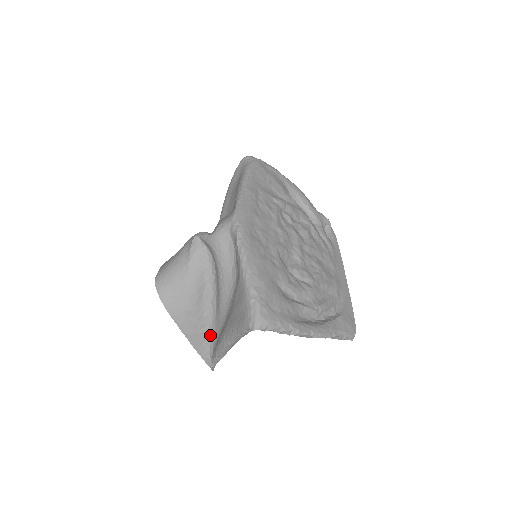
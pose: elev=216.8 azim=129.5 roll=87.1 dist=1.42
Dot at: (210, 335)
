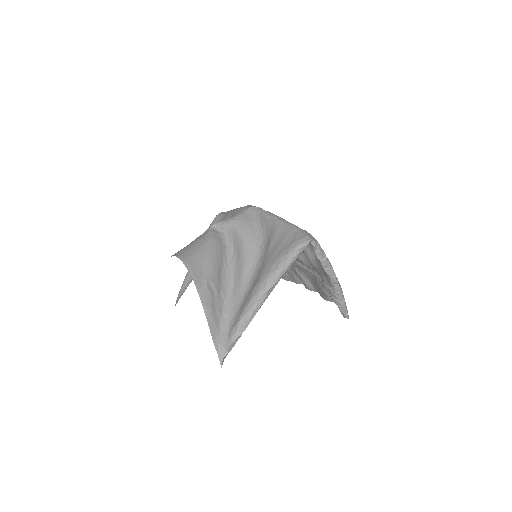
Dot at: (226, 315)
